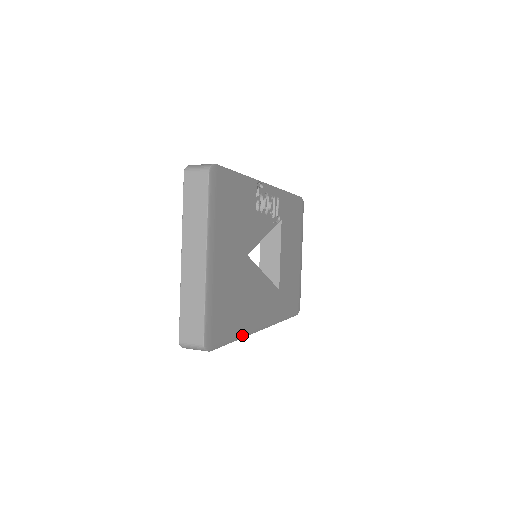
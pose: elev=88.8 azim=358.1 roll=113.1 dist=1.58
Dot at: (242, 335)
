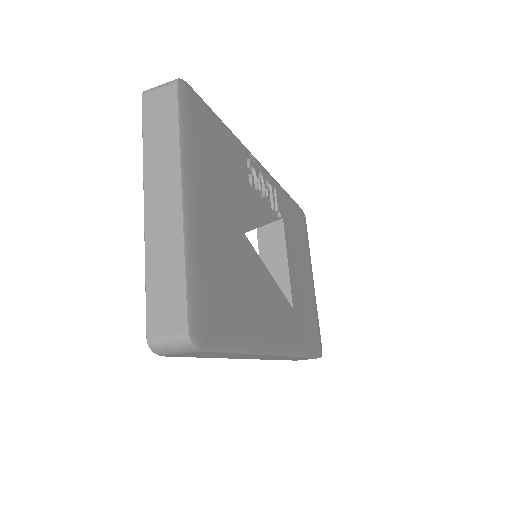
Dot at: (250, 348)
